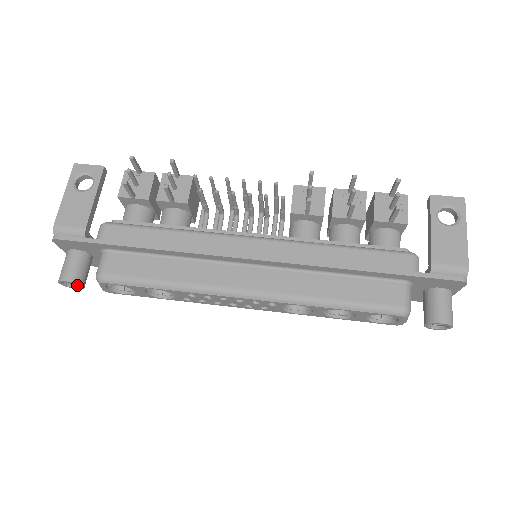
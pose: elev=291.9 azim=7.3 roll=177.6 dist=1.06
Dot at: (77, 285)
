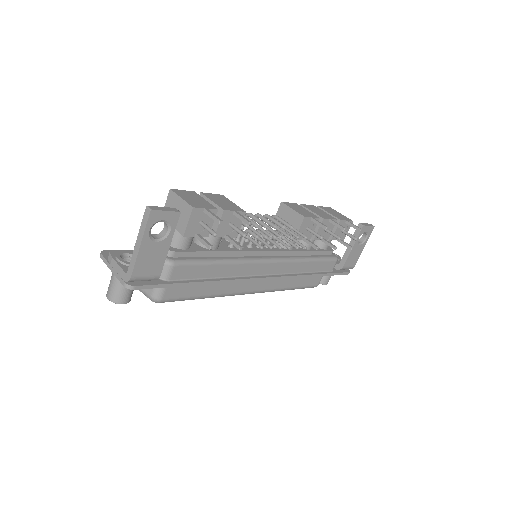
Dot at: occluded
